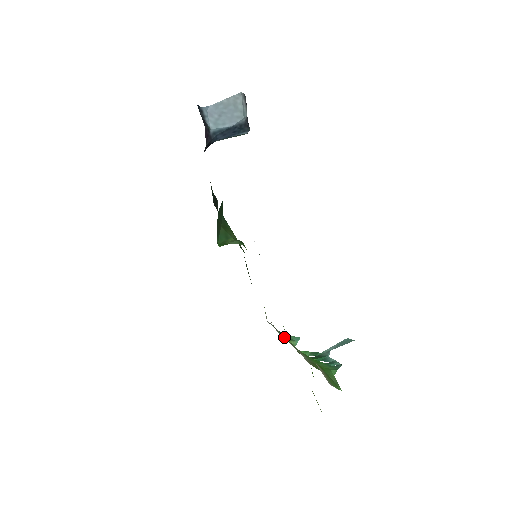
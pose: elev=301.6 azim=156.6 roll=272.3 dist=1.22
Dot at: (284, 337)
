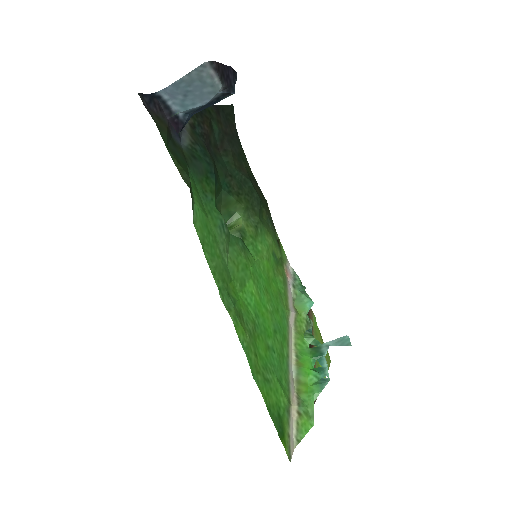
Dot at: (297, 304)
